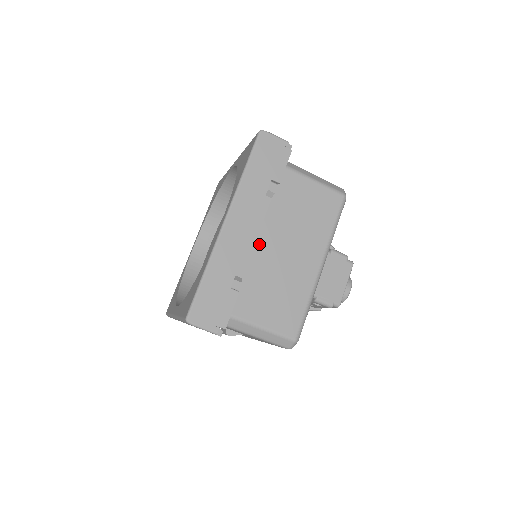
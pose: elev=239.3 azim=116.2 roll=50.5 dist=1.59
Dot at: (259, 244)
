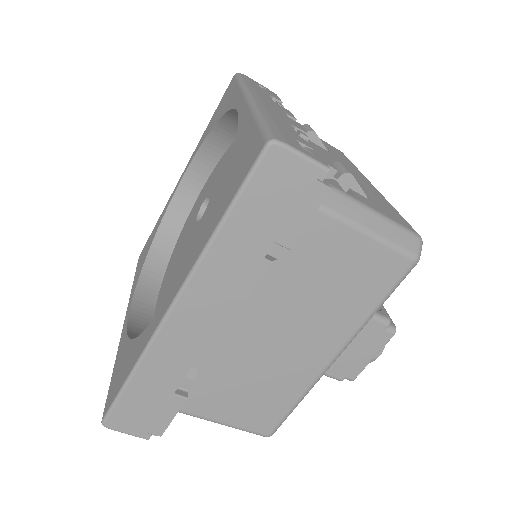
Dot at: (234, 328)
